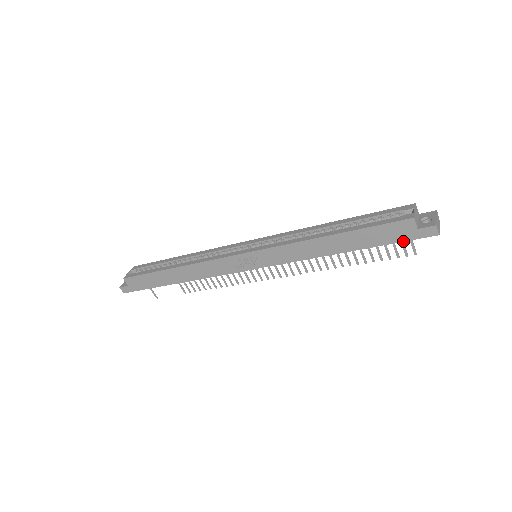
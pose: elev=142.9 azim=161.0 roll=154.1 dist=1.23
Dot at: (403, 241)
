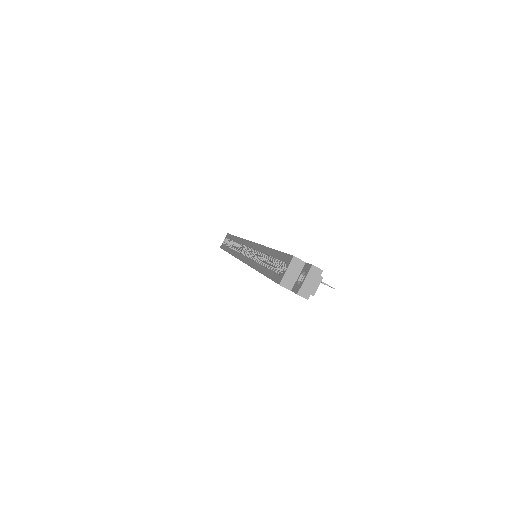
Dot at: occluded
